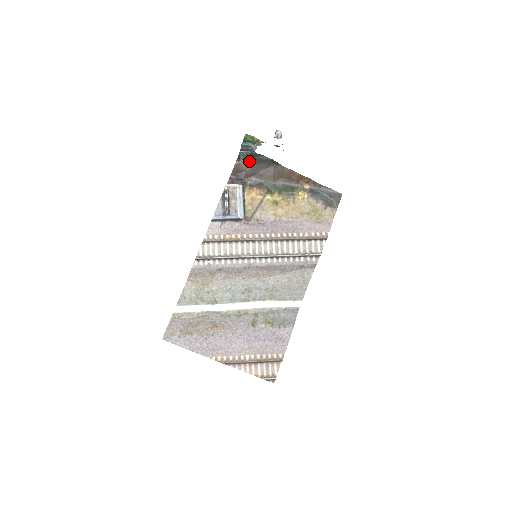
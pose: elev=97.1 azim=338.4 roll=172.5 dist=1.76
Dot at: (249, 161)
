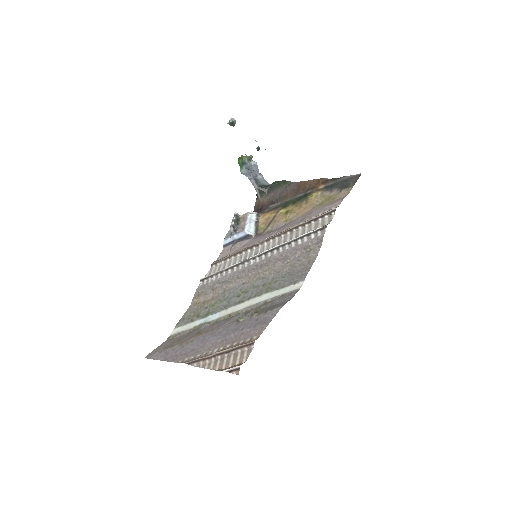
Dot at: (262, 191)
